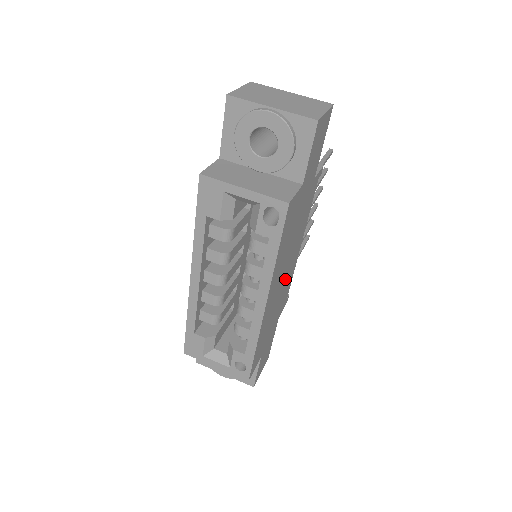
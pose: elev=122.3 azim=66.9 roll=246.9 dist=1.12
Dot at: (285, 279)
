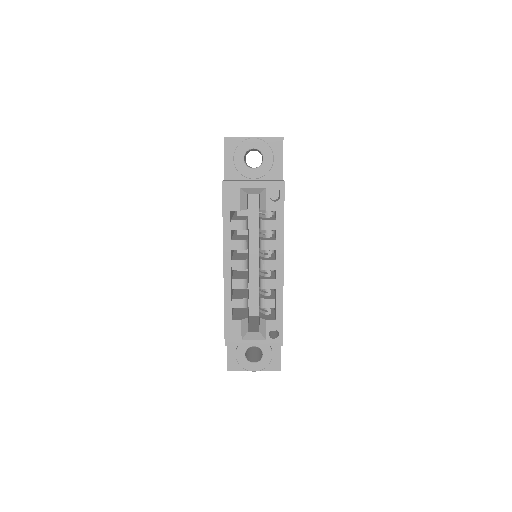
Dot at: occluded
